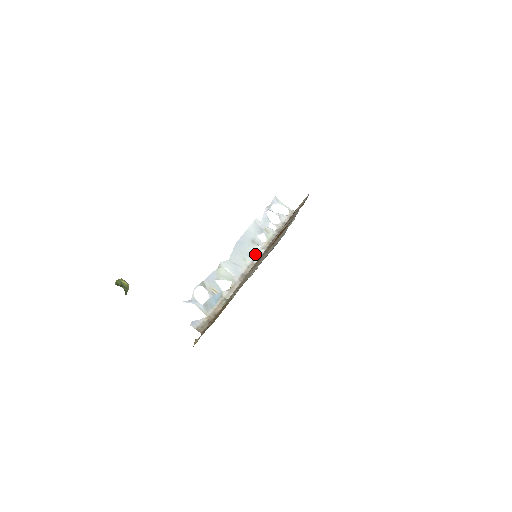
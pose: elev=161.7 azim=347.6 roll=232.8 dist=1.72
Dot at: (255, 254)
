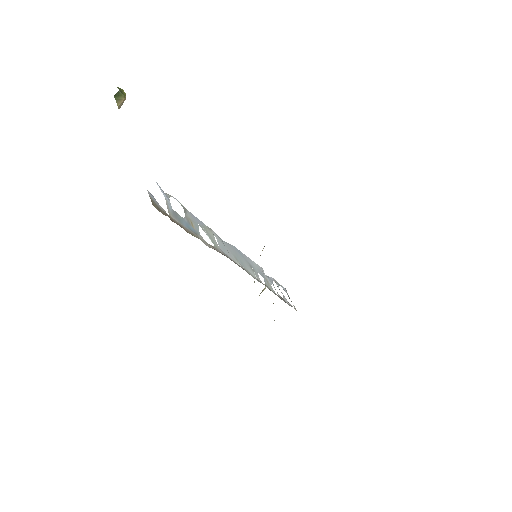
Dot at: (249, 271)
